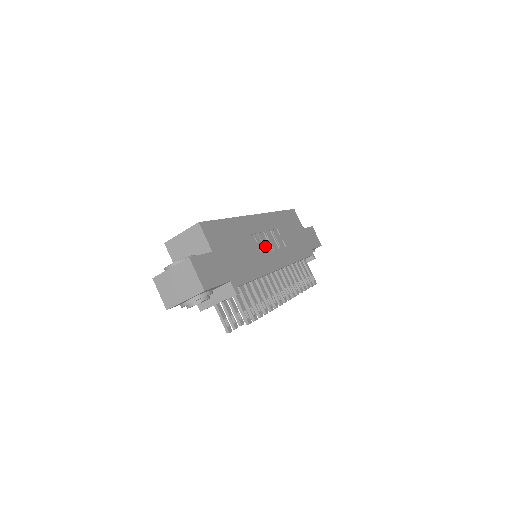
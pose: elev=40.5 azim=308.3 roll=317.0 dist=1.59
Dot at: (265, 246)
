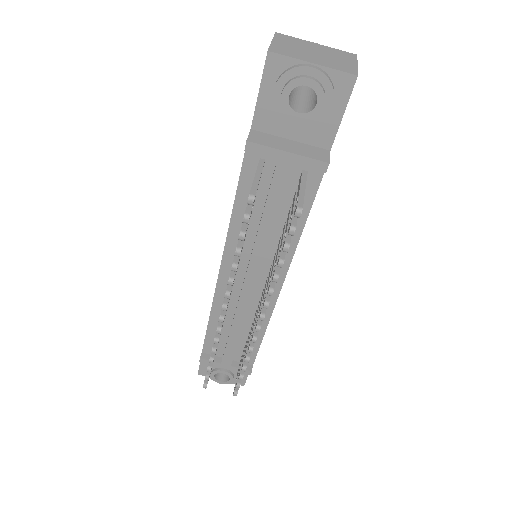
Dot at: occluded
